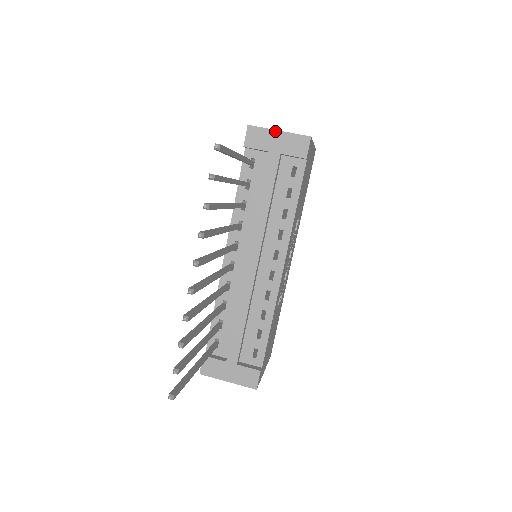
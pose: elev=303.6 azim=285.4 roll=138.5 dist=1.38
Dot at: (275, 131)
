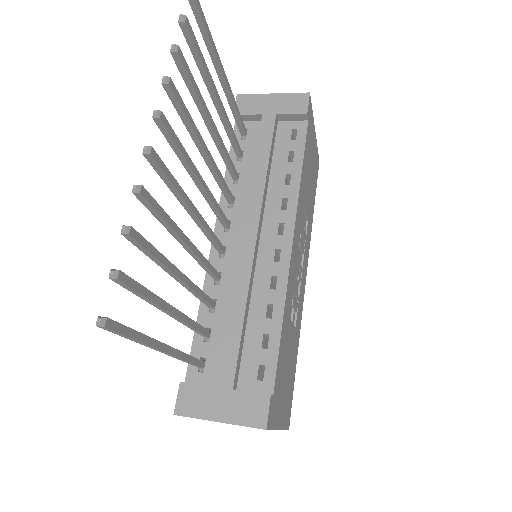
Dot at: (268, 95)
